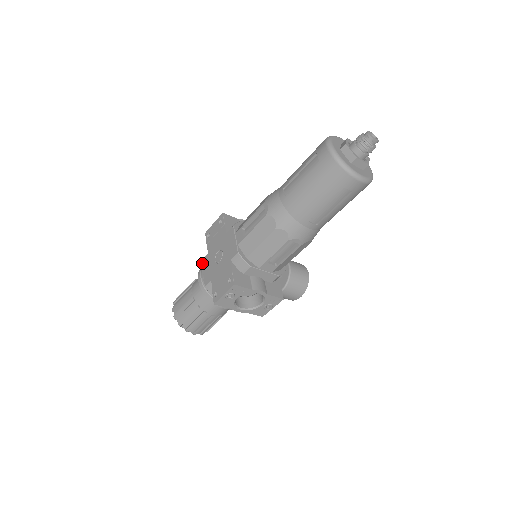
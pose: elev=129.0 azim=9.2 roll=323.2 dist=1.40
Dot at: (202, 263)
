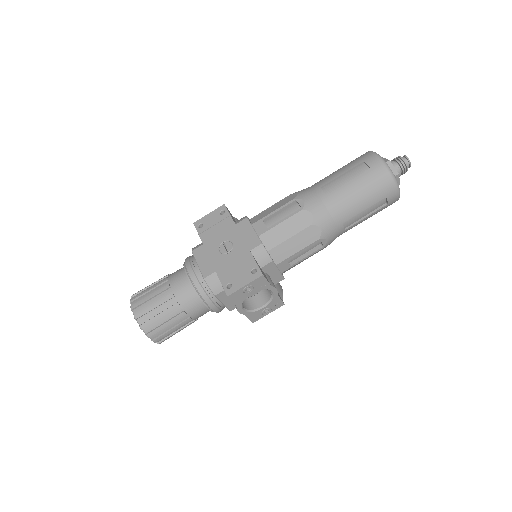
Dot at: (193, 254)
